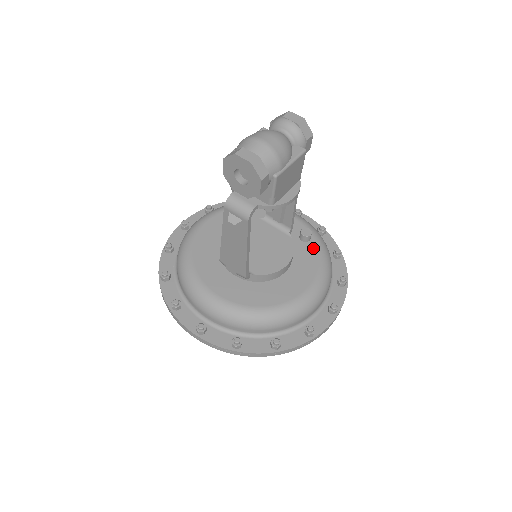
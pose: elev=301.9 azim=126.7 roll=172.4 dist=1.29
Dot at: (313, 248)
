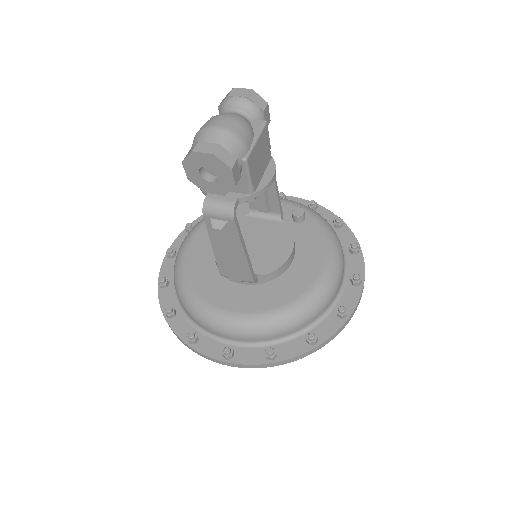
Dot at: (311, 225)
